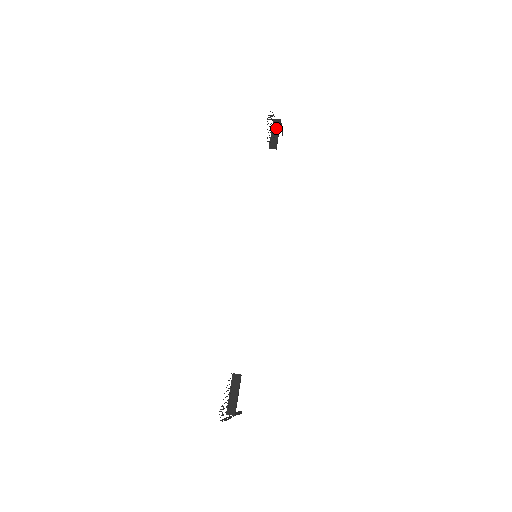
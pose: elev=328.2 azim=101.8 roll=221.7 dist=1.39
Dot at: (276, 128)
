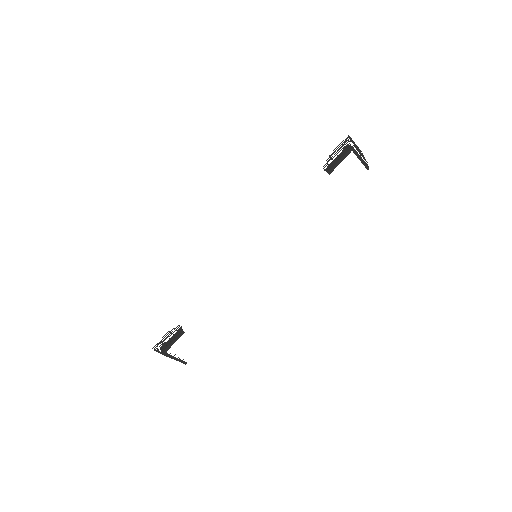
Dot at: (343, 154)
